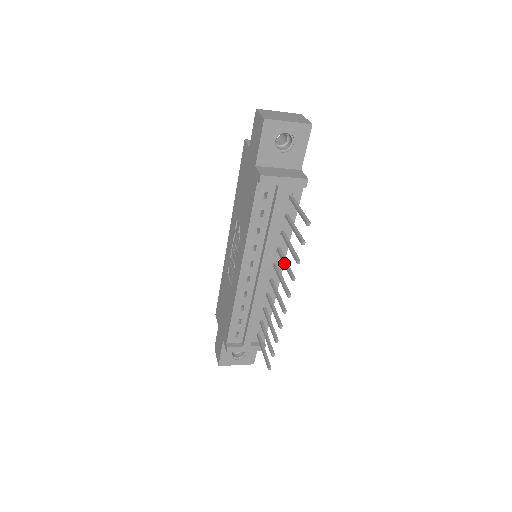
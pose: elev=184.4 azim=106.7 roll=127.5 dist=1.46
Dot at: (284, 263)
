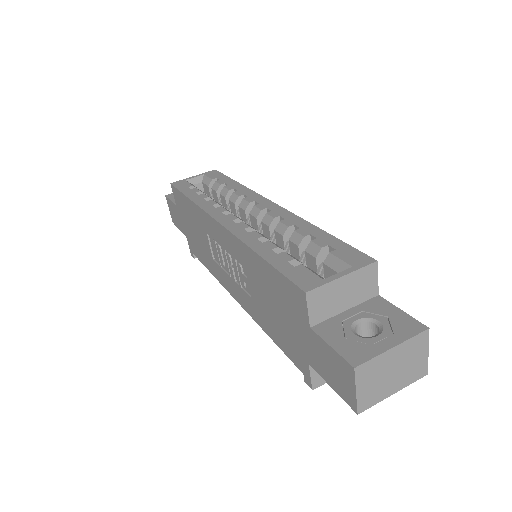
Dot at: occluded
